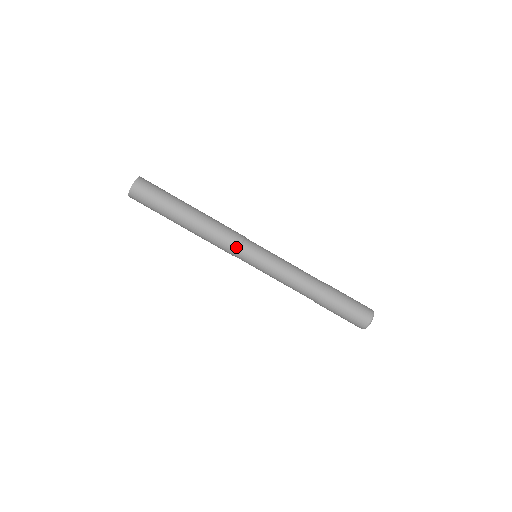
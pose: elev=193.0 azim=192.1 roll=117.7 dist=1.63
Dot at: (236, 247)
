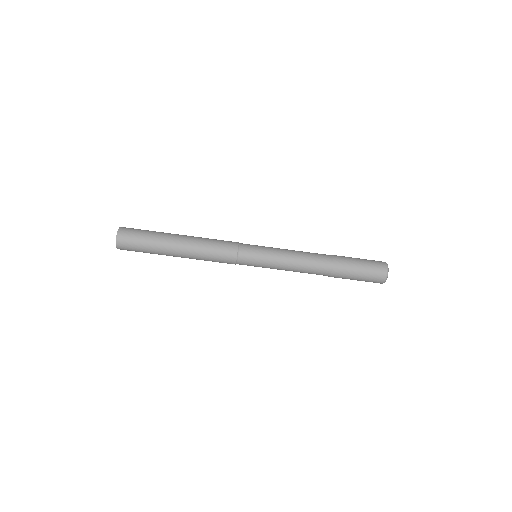
Dot at: (233, 263)
